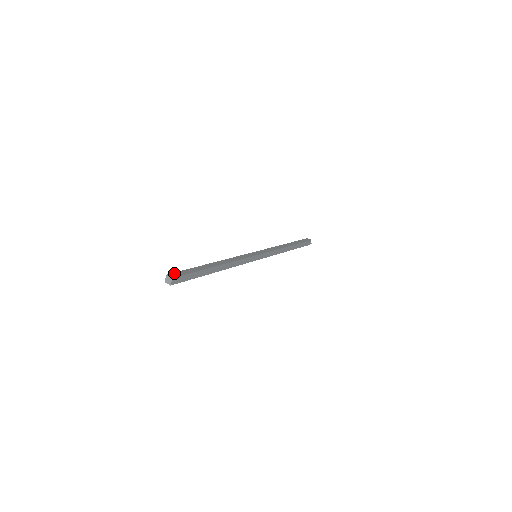
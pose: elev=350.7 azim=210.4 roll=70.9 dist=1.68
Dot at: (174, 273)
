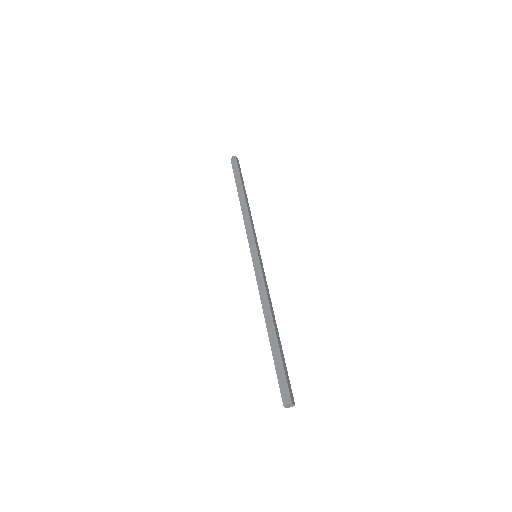
Dot at: (290, 392)
